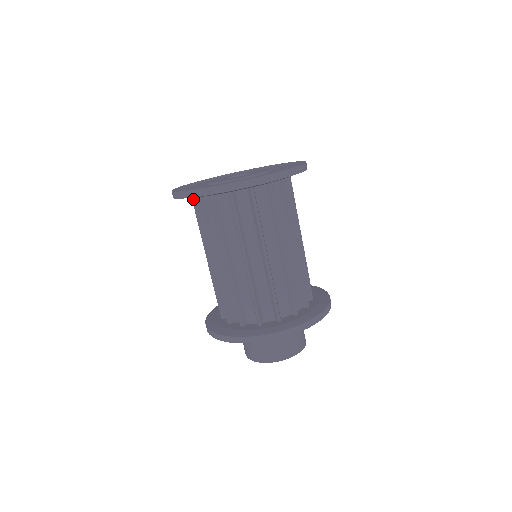
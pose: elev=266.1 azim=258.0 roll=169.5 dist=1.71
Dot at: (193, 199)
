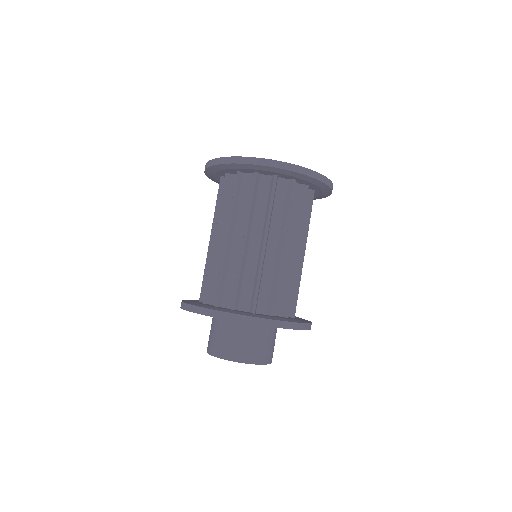
Dot at: (221, 179)
